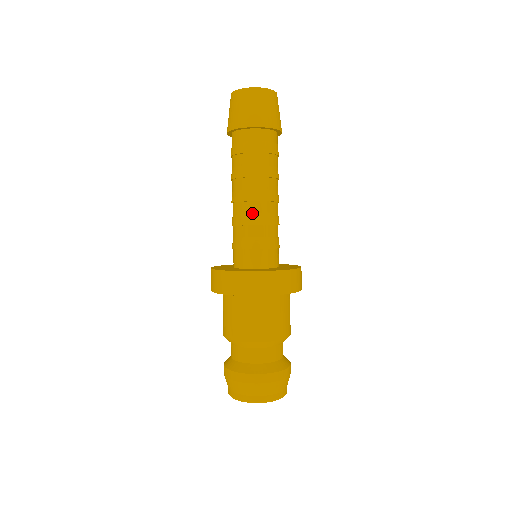
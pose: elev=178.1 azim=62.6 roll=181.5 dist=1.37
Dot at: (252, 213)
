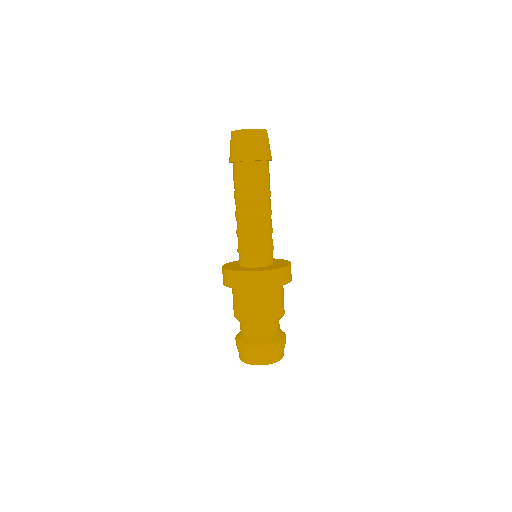
Dot at: (259, 225)
